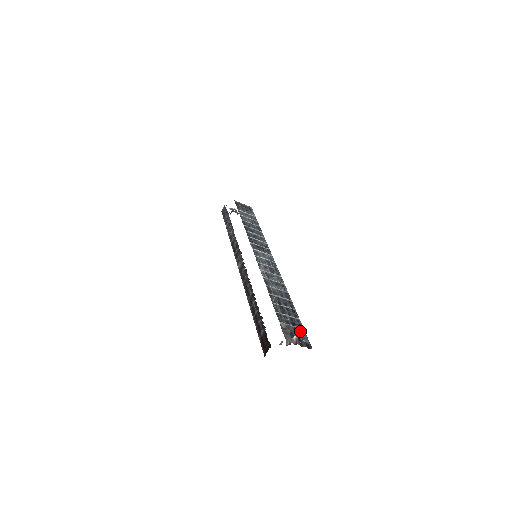
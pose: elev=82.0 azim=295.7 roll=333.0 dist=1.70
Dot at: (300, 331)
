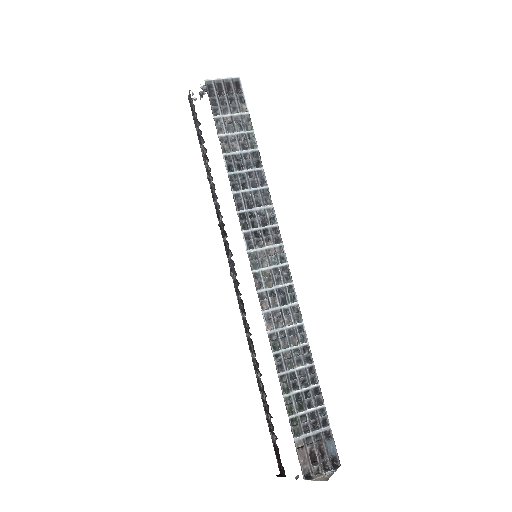
Dot at: (324, 437)
